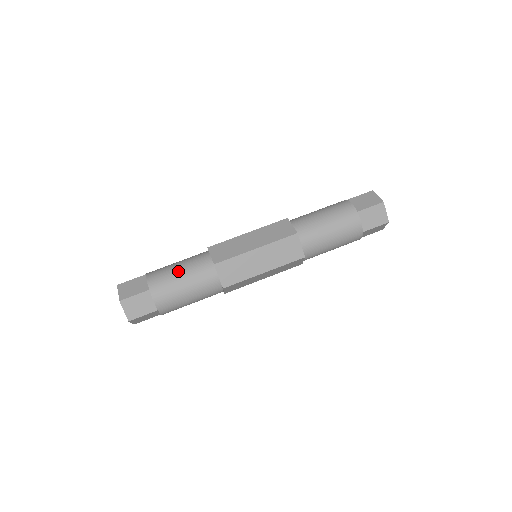
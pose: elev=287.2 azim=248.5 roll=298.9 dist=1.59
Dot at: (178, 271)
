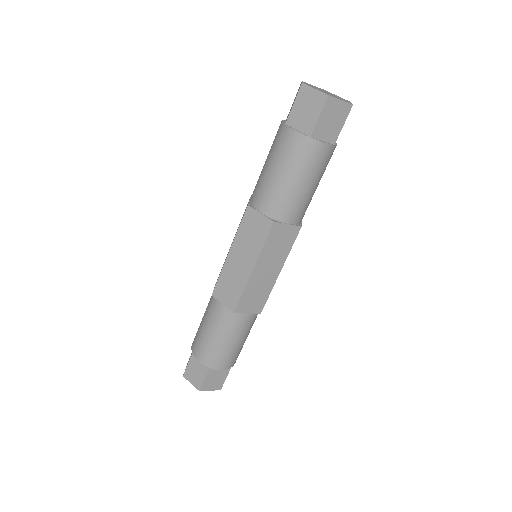
Dot at: (213, 338)
